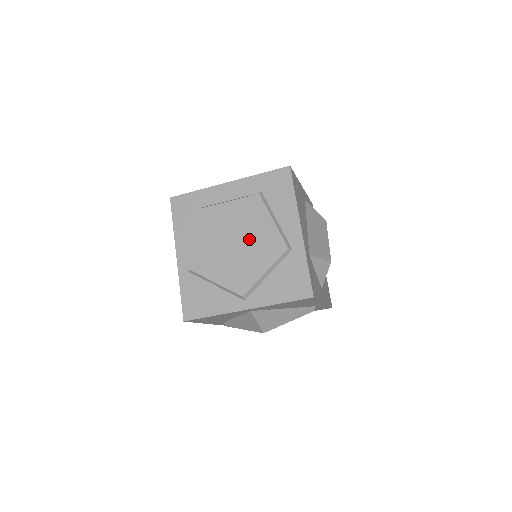
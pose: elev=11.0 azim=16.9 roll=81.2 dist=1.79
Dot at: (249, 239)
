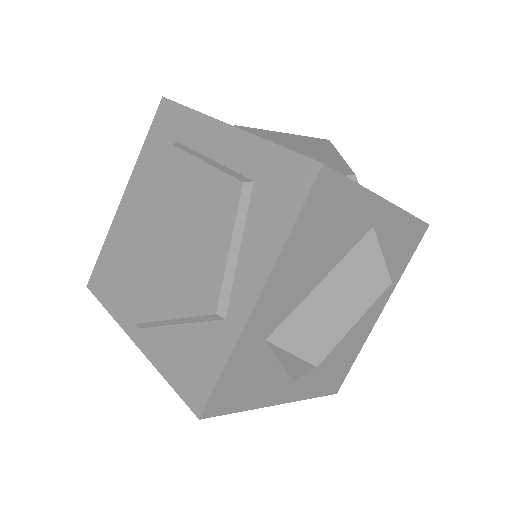
Dot at: (187, 248)
